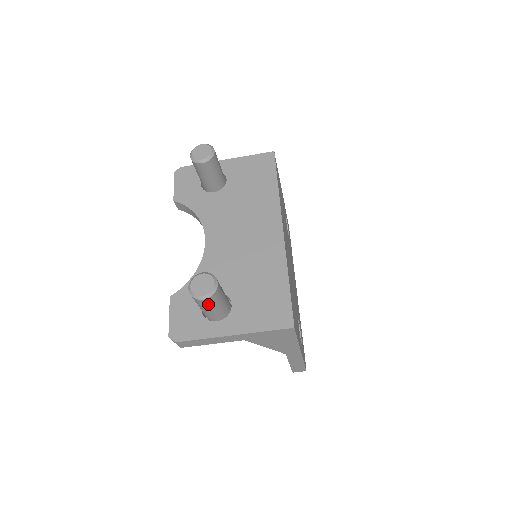
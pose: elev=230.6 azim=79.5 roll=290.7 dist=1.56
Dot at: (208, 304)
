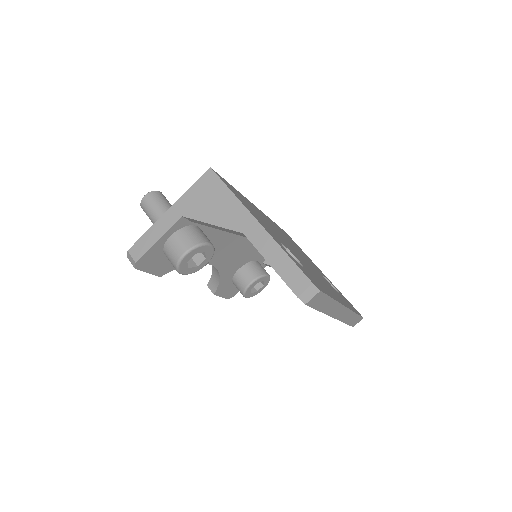
Dot at: (151, 202)
